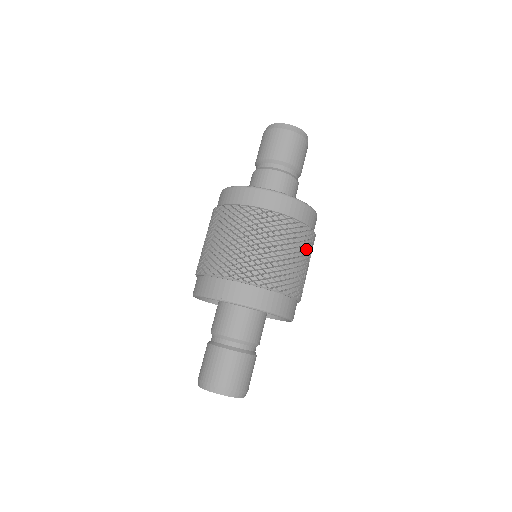
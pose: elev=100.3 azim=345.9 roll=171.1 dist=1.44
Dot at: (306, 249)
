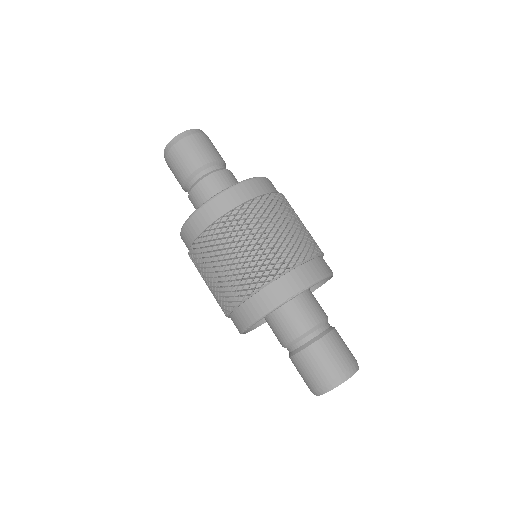
Dot at: occluded
